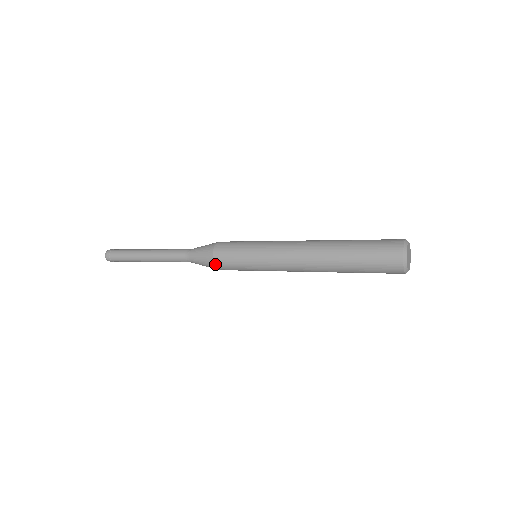
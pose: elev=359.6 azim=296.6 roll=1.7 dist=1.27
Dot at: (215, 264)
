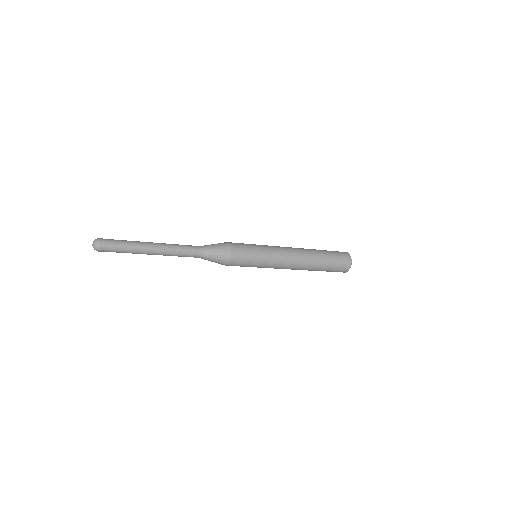
Dot at: (232, 250)
